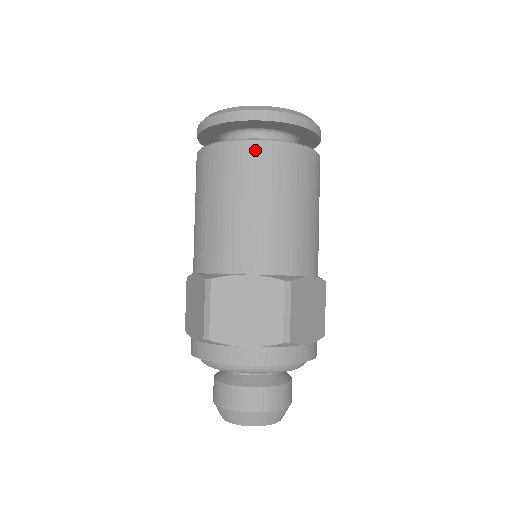
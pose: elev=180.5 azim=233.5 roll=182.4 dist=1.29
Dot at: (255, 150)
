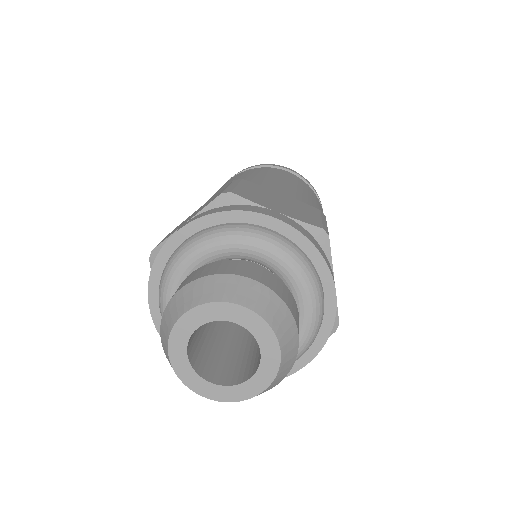
Dot at: (291, 174)
